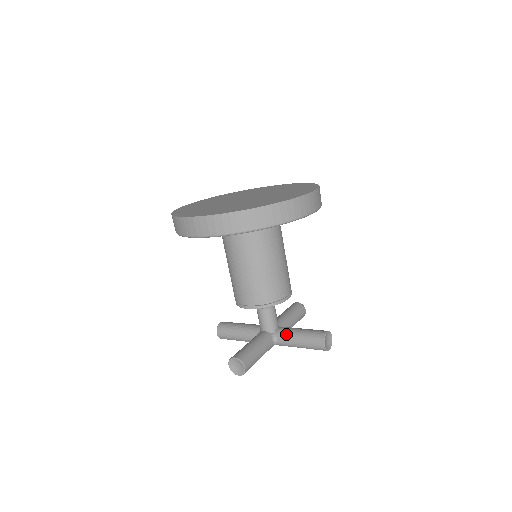
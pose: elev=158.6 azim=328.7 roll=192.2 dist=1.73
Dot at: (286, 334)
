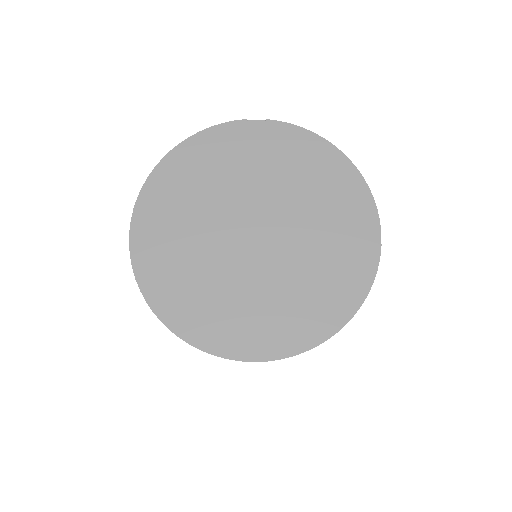
Dot at: occluded
